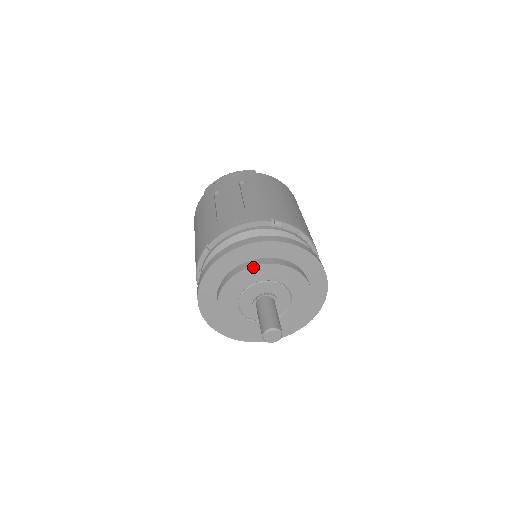
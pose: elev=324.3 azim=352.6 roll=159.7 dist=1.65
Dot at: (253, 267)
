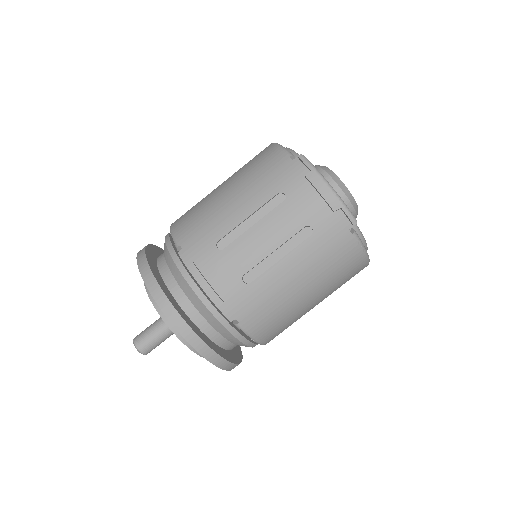
Dot at: (168, 325)
